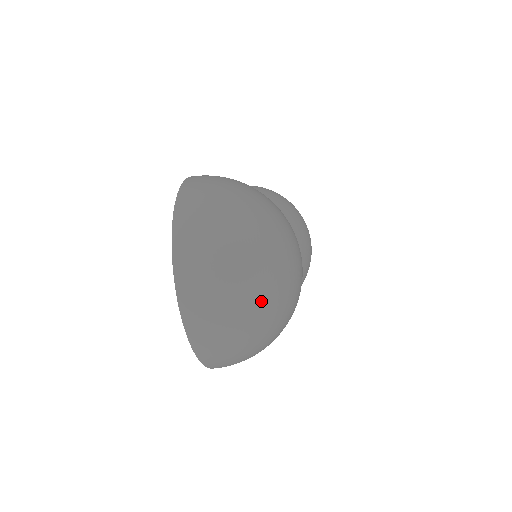
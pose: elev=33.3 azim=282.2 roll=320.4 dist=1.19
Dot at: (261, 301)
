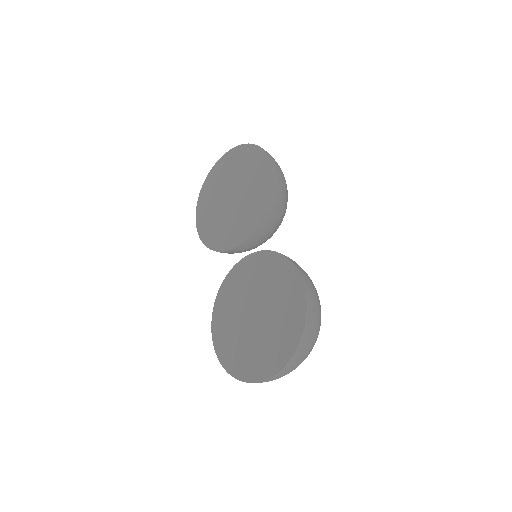
Dot at: occluded
